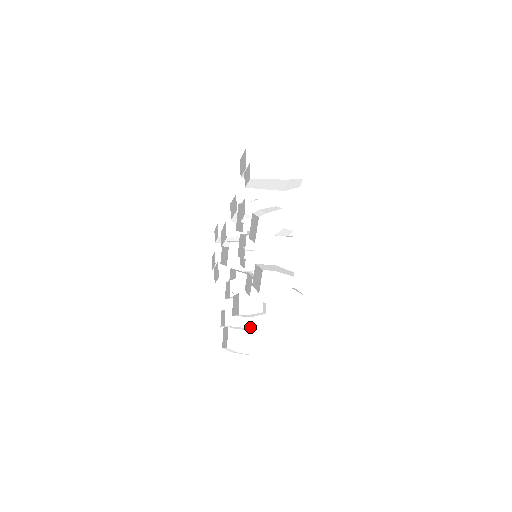
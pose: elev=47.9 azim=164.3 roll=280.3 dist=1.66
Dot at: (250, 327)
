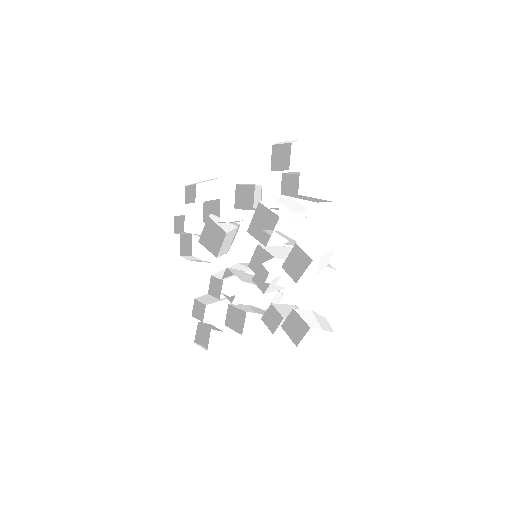
Dot at: (223, 318)
